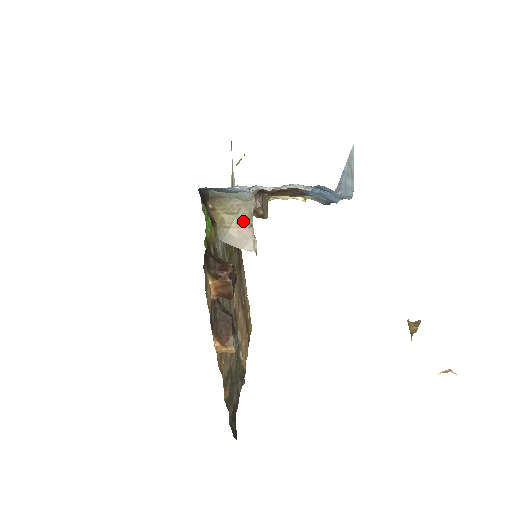
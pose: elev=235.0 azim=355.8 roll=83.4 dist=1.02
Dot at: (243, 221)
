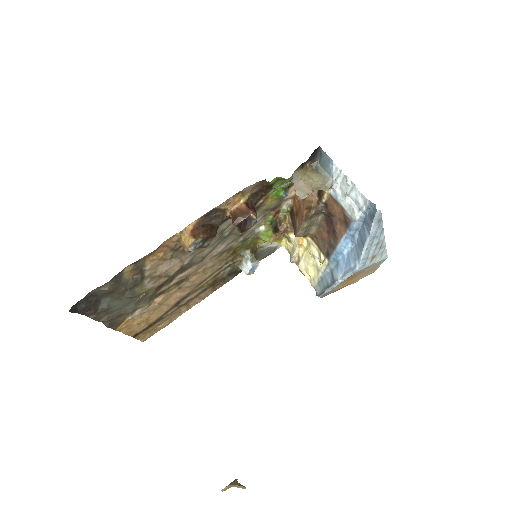
Dot at: (312, 186)
